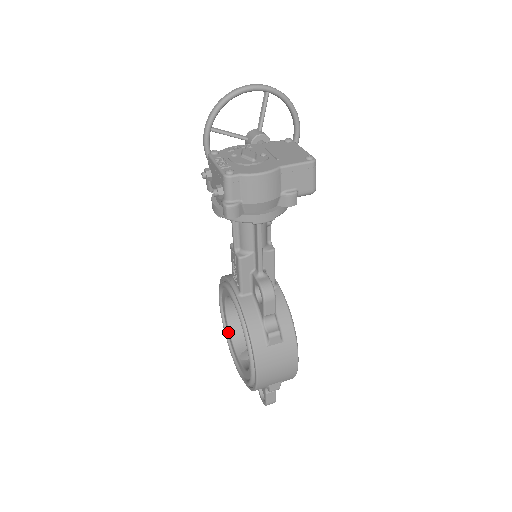
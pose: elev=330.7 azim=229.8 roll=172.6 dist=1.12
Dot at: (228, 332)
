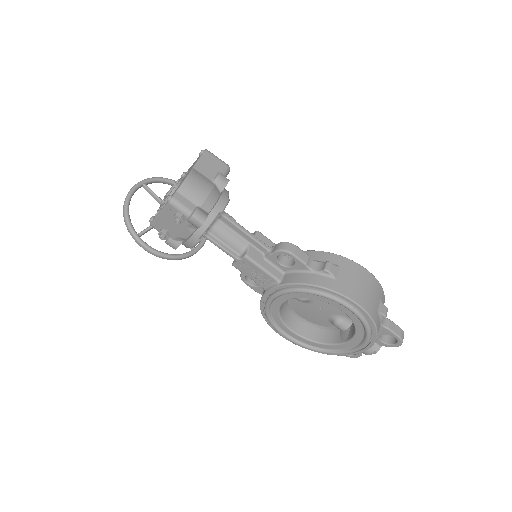
Dot at: (316, 345)
